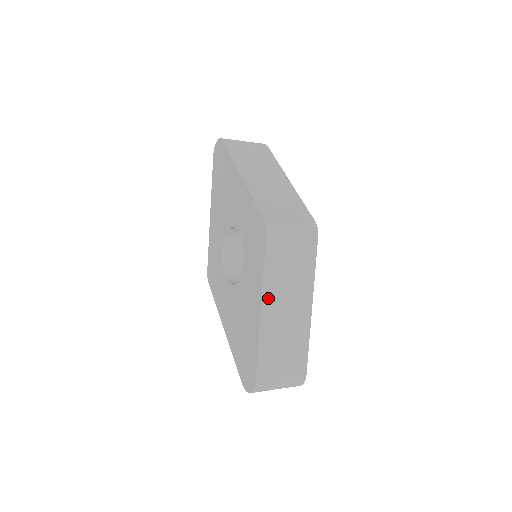
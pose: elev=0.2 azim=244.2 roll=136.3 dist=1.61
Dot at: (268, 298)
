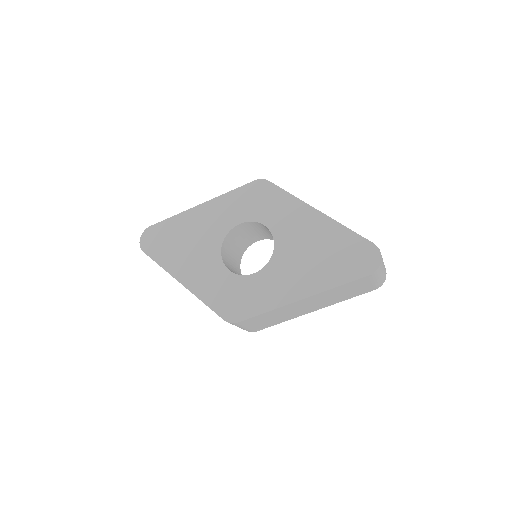
Dot at: occluded
